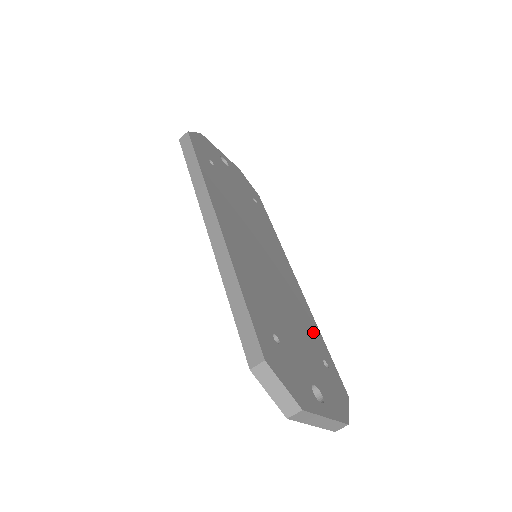
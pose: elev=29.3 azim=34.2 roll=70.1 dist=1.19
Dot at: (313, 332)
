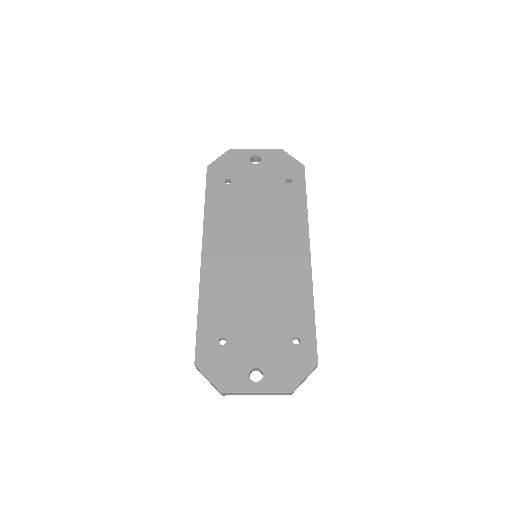
Dot at: (298, 311)
